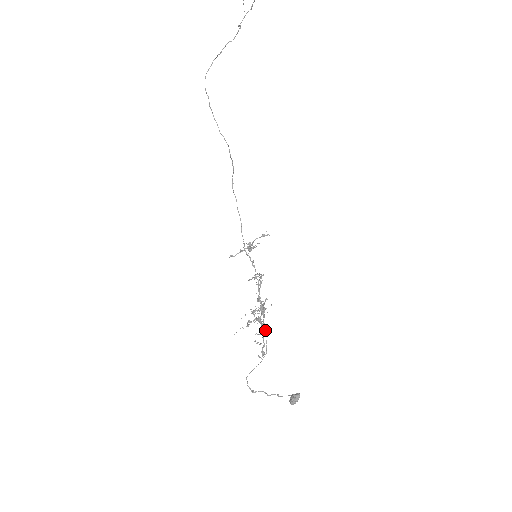
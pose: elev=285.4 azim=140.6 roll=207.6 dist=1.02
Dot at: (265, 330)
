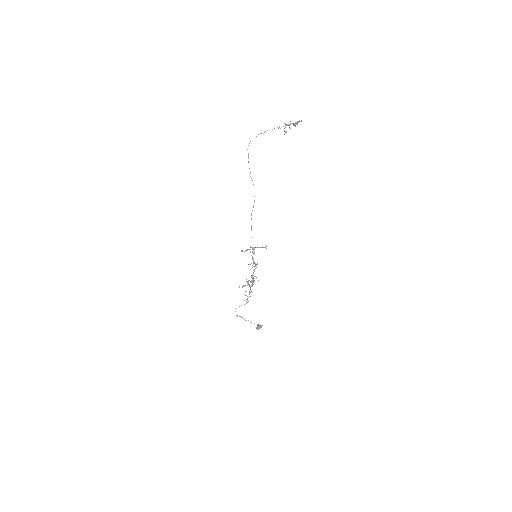
Dot at: (251, 291)
